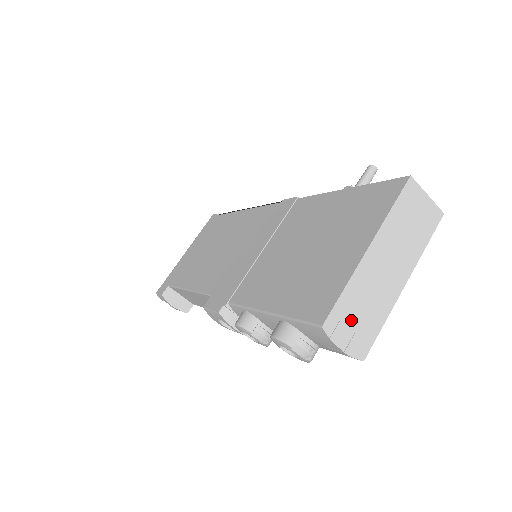
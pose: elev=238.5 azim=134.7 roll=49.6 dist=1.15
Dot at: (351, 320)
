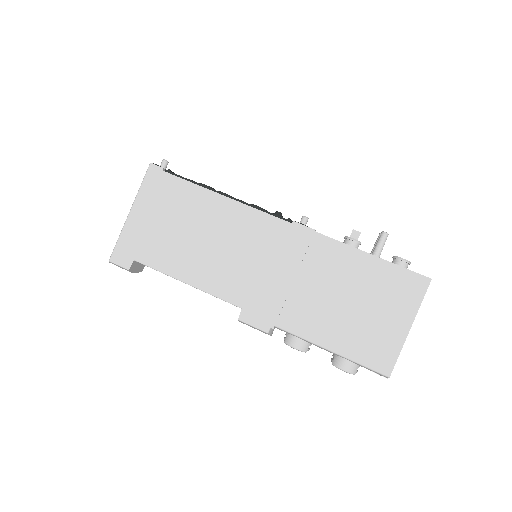
Dot at: occluded
